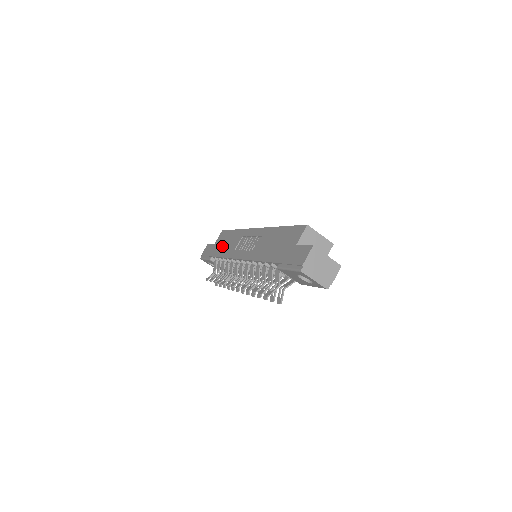
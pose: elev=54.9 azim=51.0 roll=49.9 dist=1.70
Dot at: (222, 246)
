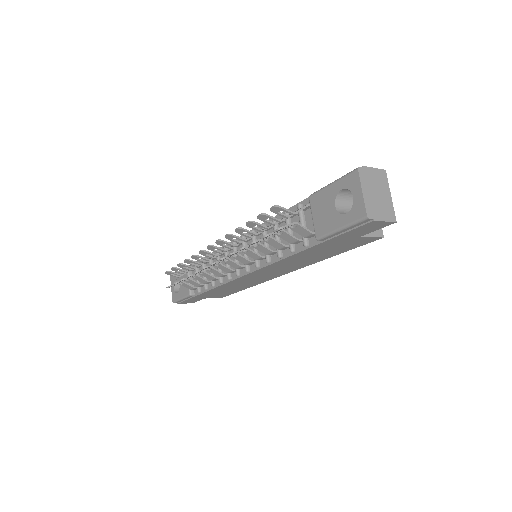
Dot at: occluded
